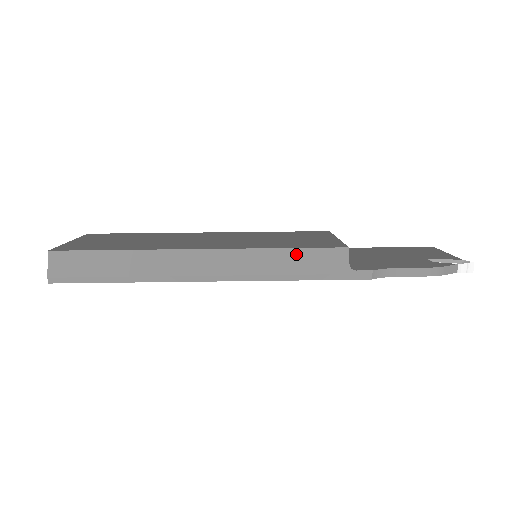
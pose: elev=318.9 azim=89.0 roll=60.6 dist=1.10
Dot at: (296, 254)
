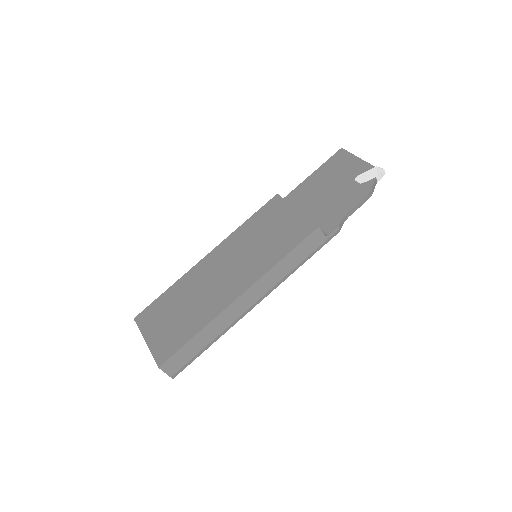
Dot at: (293, 254)
